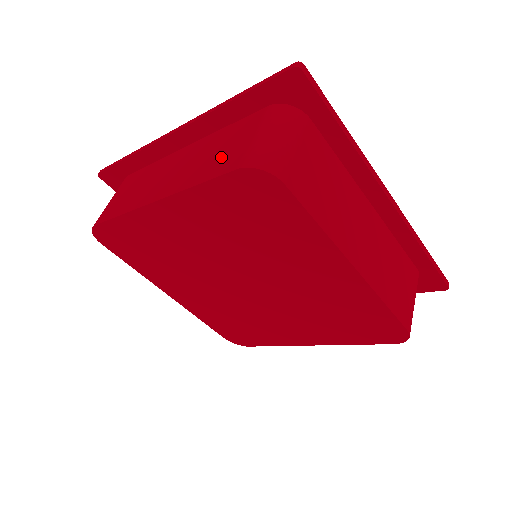
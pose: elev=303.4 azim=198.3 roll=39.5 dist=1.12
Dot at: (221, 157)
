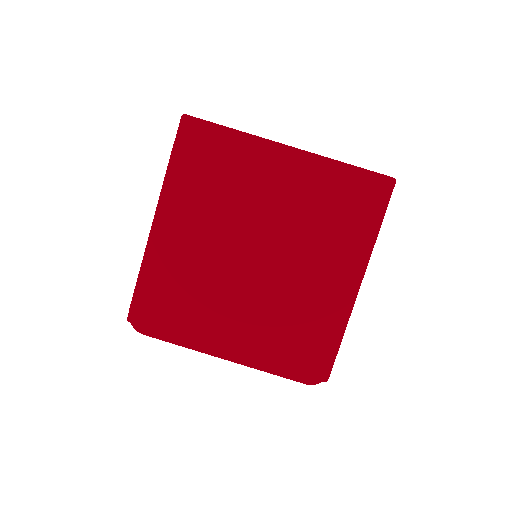
Dot at: occluded
